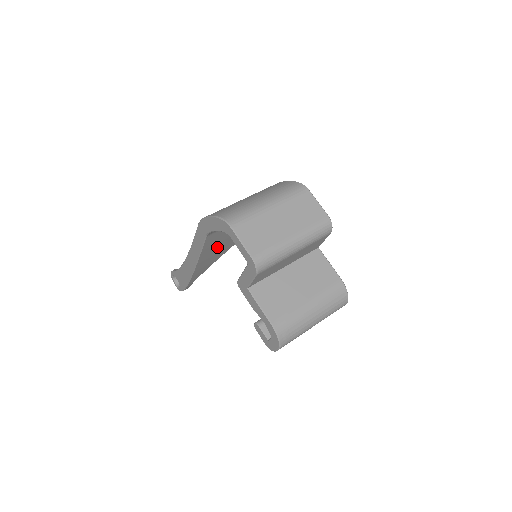
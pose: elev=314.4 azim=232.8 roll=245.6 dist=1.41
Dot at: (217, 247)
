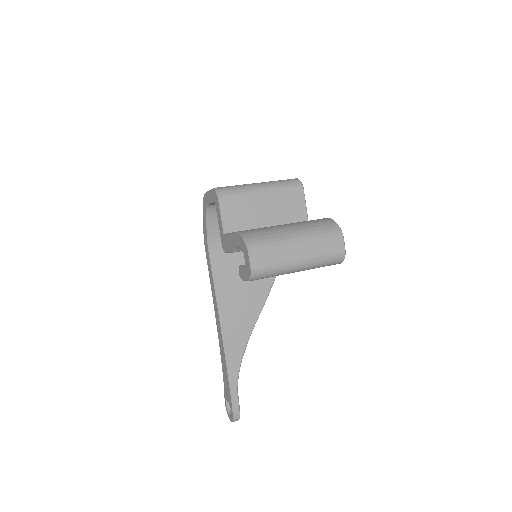
Dot at: (236, 292)
